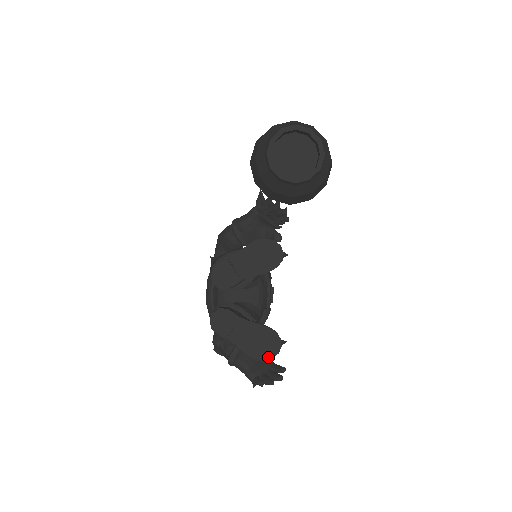
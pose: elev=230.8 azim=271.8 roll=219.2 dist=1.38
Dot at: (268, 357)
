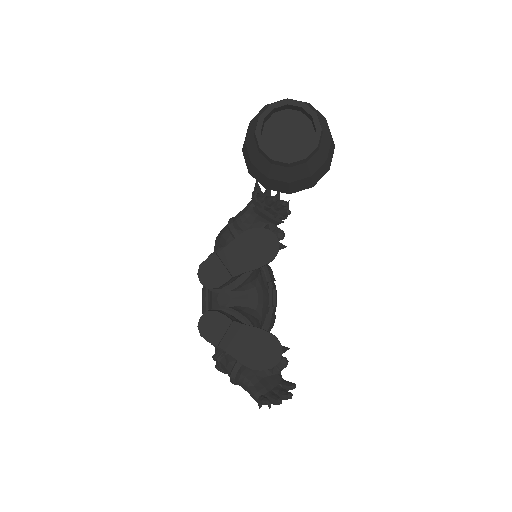
Dot at: (267, 367)
